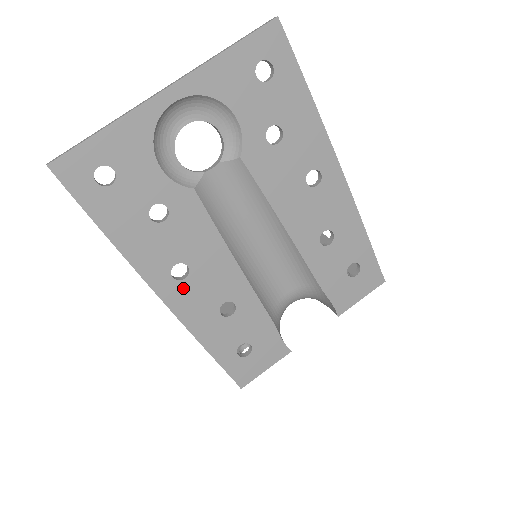
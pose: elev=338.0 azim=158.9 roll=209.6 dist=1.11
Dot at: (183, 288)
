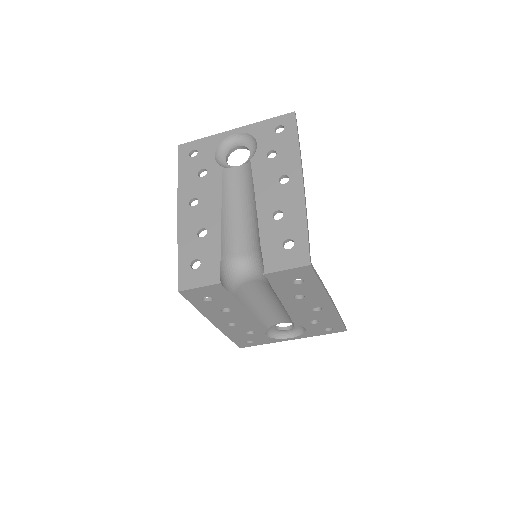
Dot at: (190, 211)
